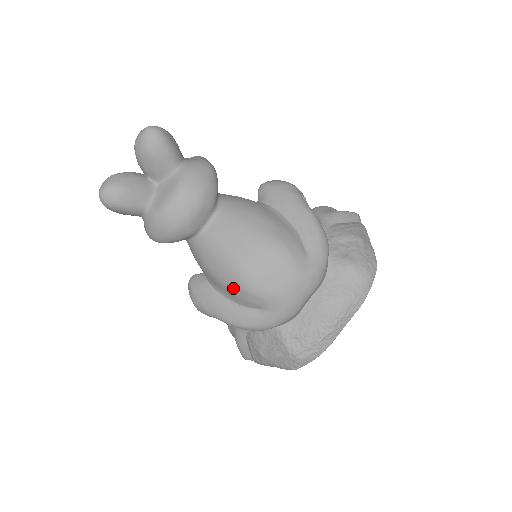
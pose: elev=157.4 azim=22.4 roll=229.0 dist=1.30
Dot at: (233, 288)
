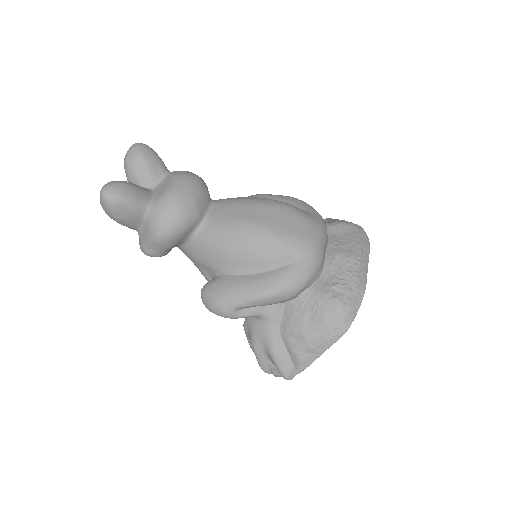
Dot at: (256, 249)
